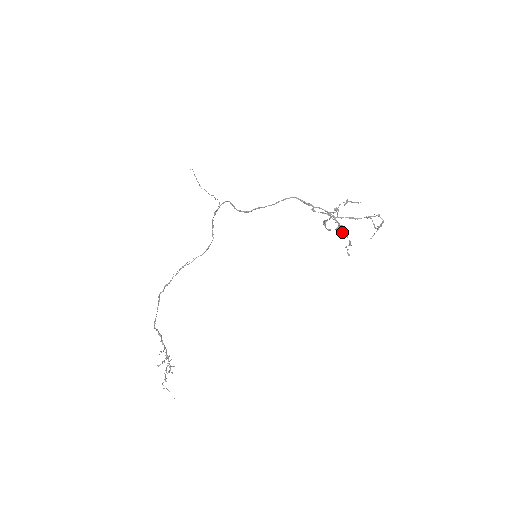
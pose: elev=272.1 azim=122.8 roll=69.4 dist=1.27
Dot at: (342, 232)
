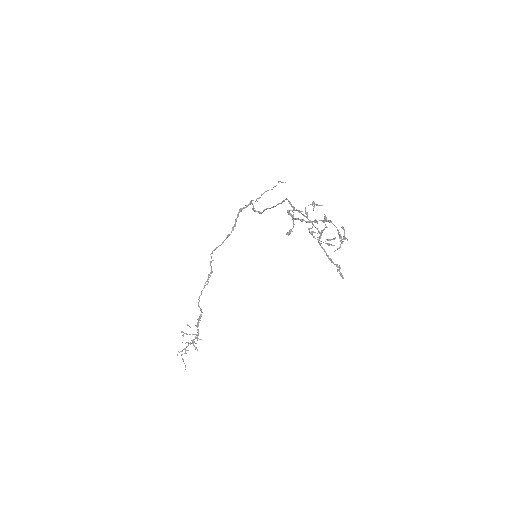
Dot at: (318, 242)
